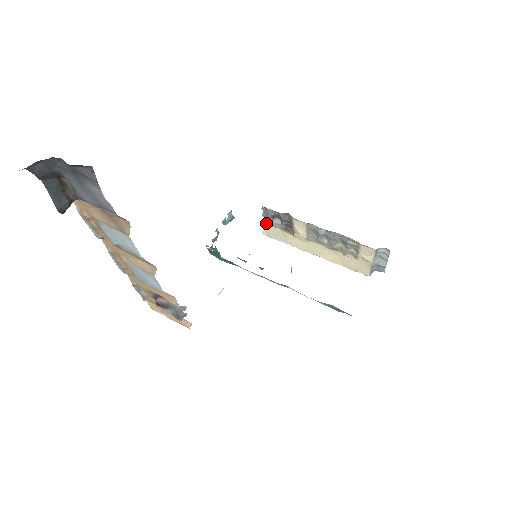
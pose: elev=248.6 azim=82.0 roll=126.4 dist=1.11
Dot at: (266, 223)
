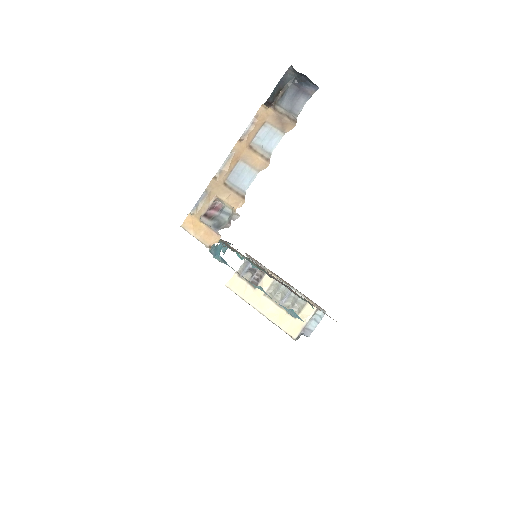
Dot at: (237, 274)
